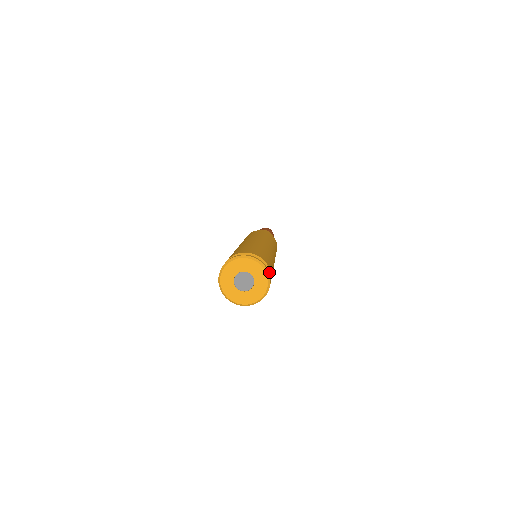
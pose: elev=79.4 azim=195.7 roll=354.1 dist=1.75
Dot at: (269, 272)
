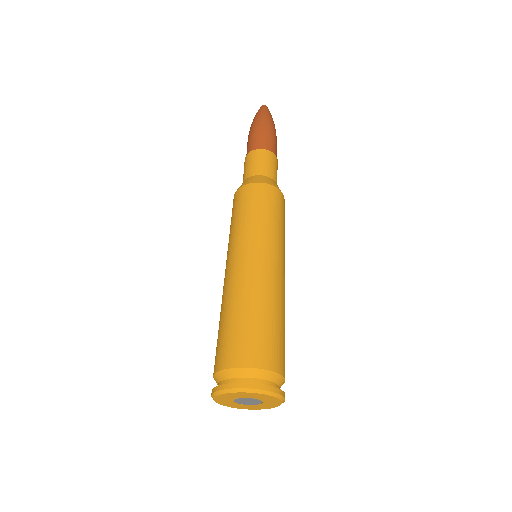
Dot at: (279, 377)
